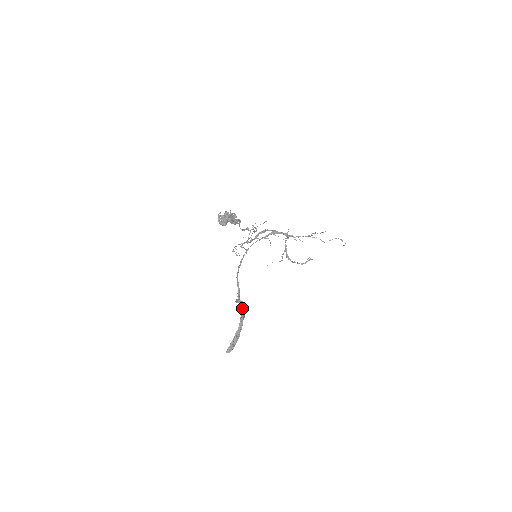
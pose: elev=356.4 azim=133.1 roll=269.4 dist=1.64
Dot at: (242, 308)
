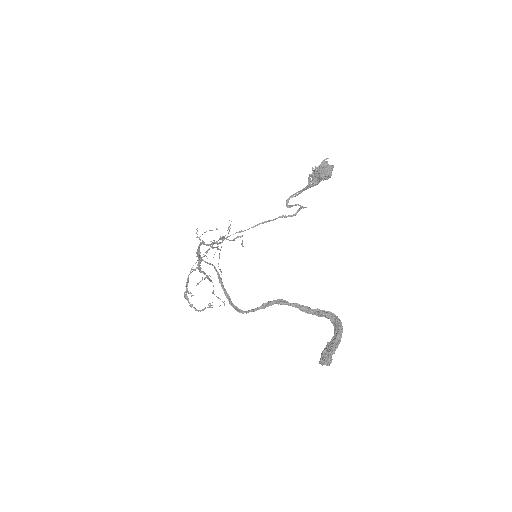
Dot at: (306, 307)
